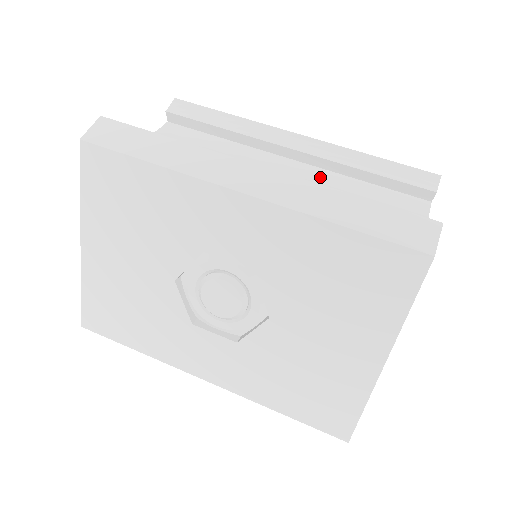
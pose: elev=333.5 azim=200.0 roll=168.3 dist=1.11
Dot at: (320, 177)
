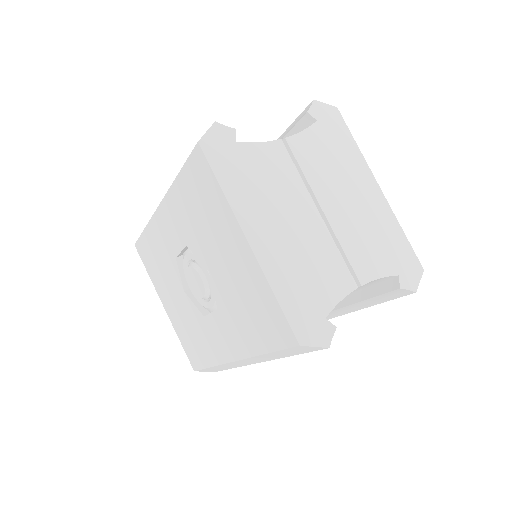
Dot at: occluded
